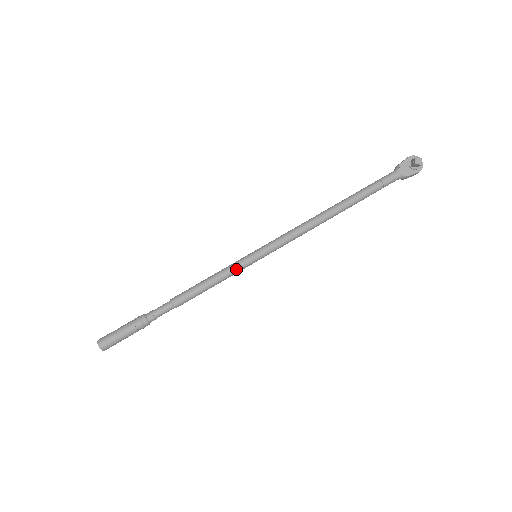
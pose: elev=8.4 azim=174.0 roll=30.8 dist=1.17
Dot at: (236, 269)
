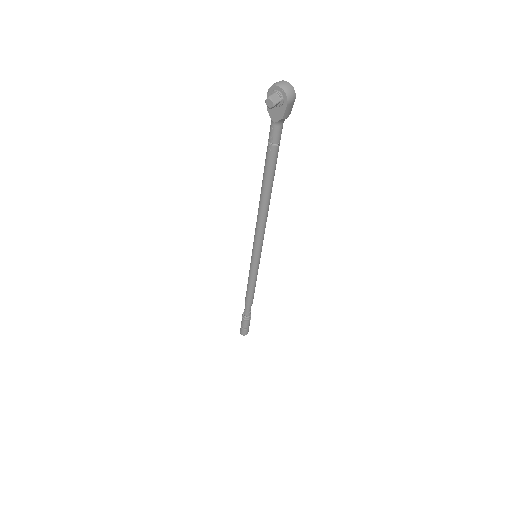
Dot at: (253, 272)
